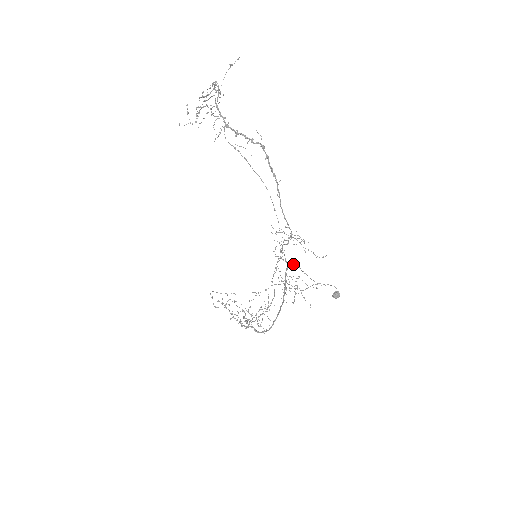
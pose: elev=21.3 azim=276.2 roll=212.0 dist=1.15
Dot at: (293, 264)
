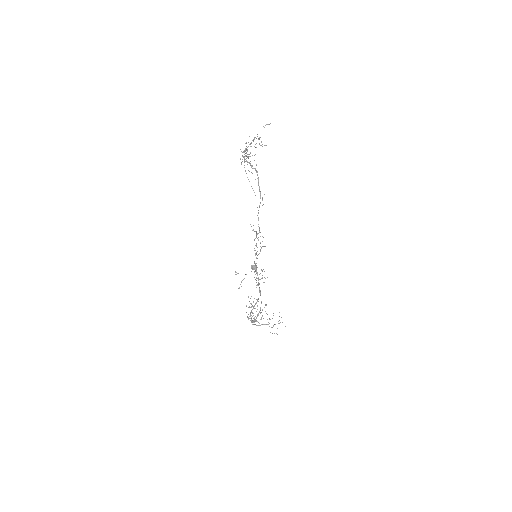
Dot at: occluded
